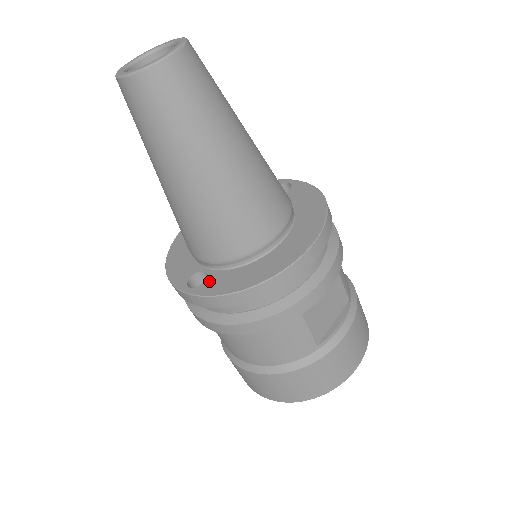
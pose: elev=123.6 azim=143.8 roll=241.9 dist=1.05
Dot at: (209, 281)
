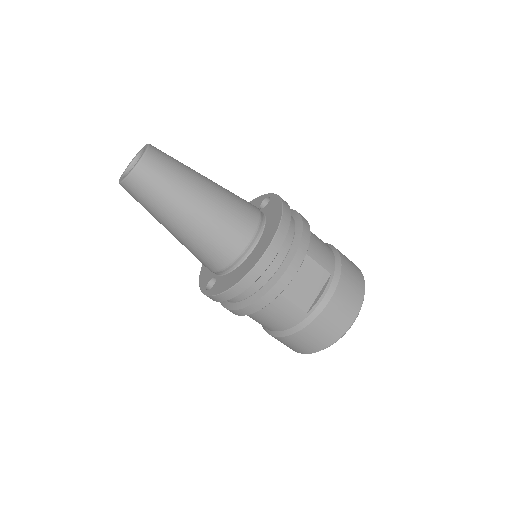
Dot at: (215, 284)
